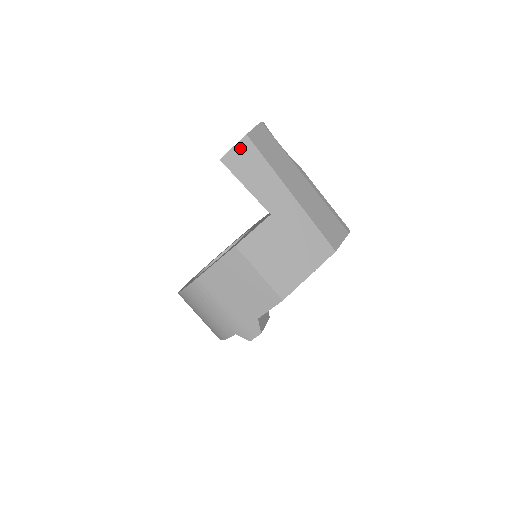
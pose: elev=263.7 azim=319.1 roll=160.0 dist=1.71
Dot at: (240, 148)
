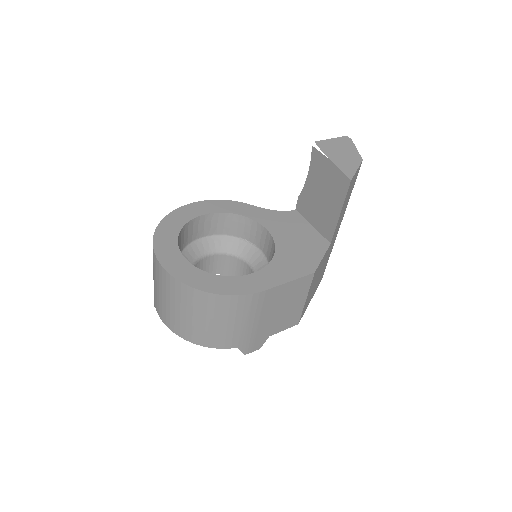
Dot at: occluded
